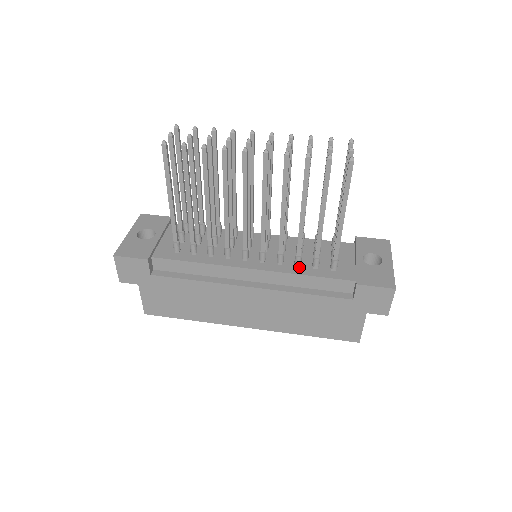
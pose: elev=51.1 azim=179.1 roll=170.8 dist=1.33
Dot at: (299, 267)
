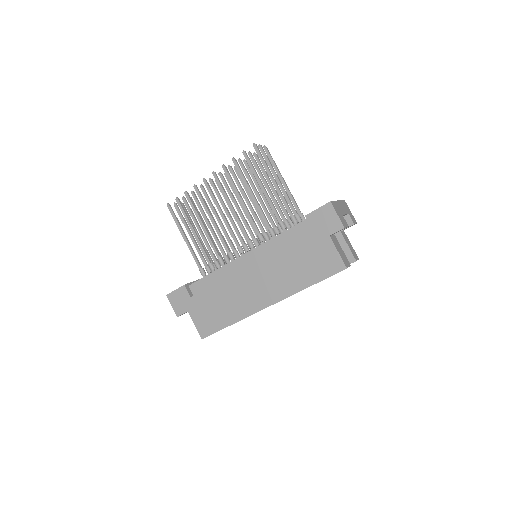
Dot at: occluded
